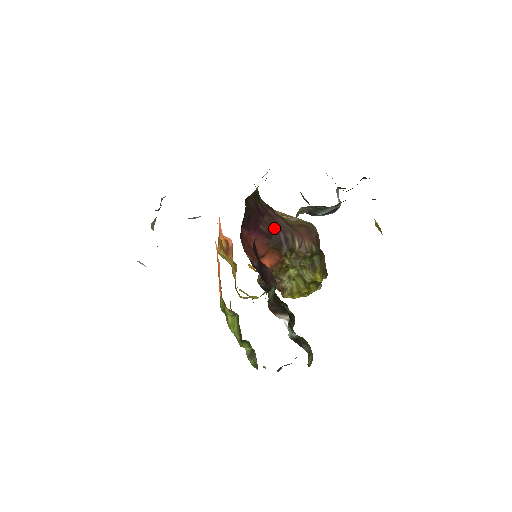
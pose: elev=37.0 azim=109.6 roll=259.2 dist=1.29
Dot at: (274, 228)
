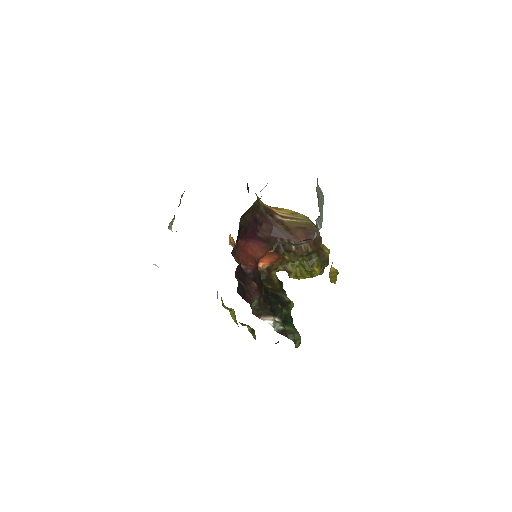
Dot at: (272, 234)
